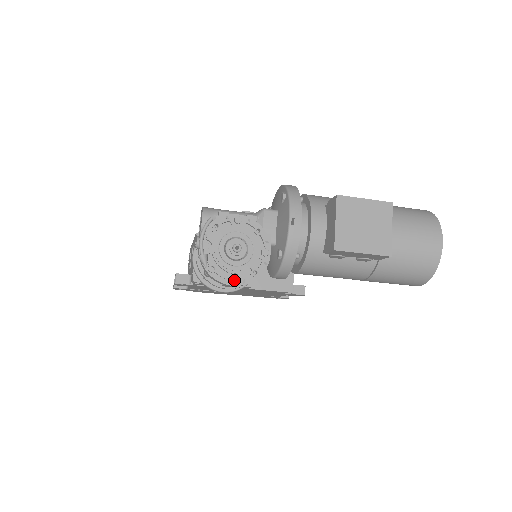
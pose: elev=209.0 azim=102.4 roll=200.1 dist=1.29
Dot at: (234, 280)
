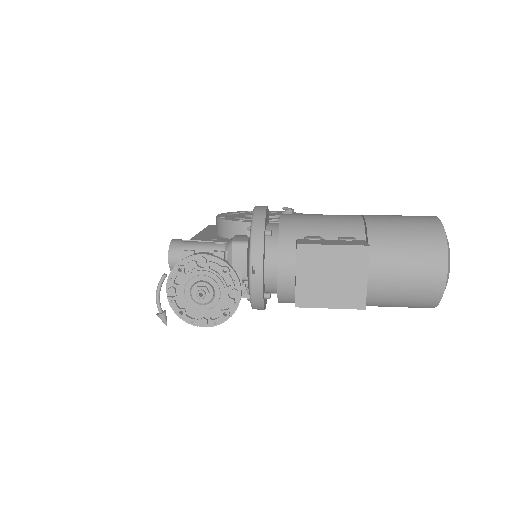
Dot at: (204, 323)
